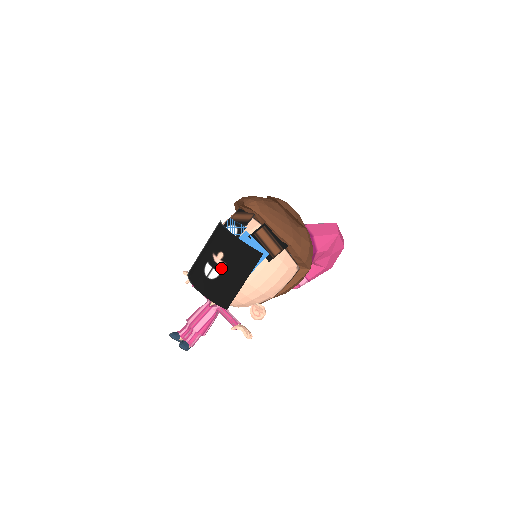
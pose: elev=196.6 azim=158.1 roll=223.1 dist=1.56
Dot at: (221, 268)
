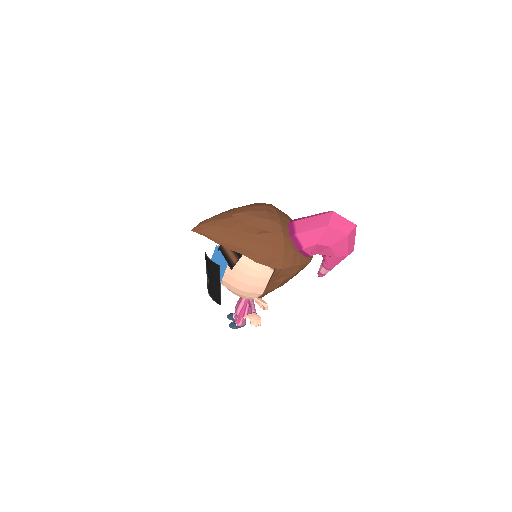
Dot at: (207, 275)
